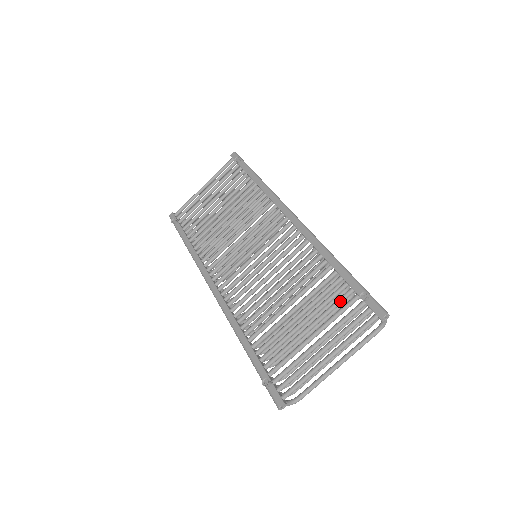
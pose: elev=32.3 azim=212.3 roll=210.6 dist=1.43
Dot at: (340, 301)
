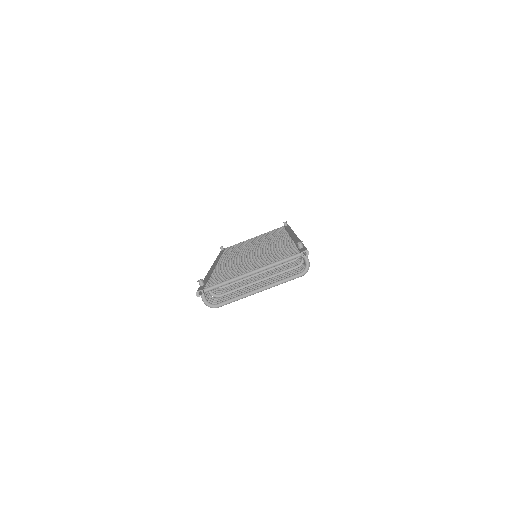
Dot at: occluded
